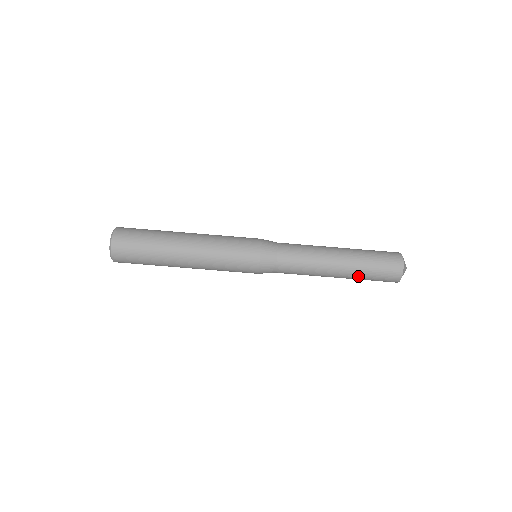
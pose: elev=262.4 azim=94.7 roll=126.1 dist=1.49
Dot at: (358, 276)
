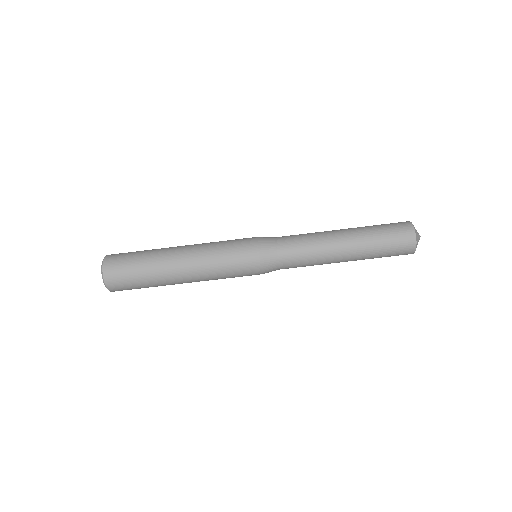
Dot at: (369, 252)
